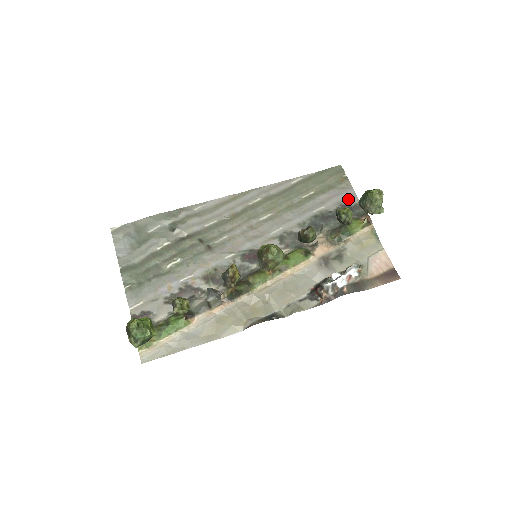
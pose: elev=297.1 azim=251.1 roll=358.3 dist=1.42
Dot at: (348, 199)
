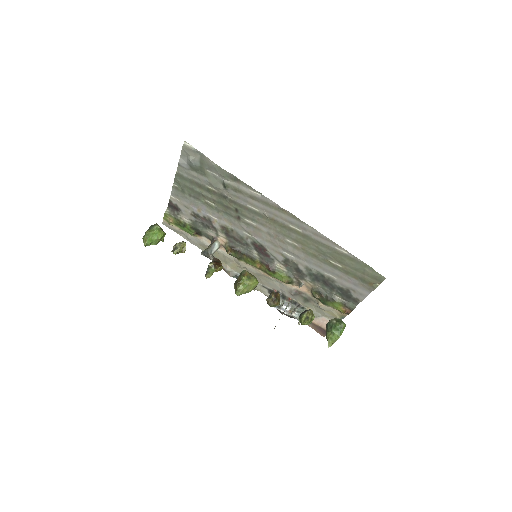
Dot at: (357, 293)
